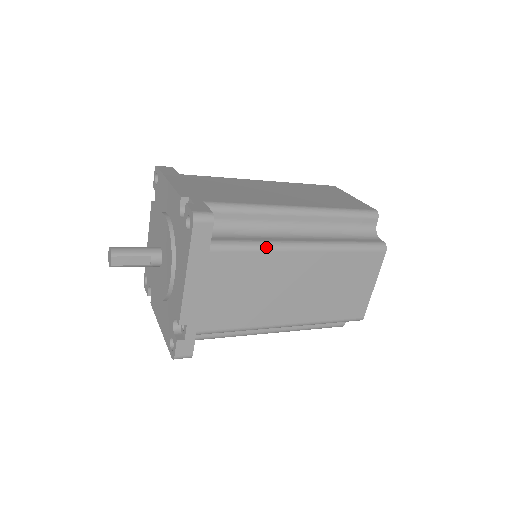
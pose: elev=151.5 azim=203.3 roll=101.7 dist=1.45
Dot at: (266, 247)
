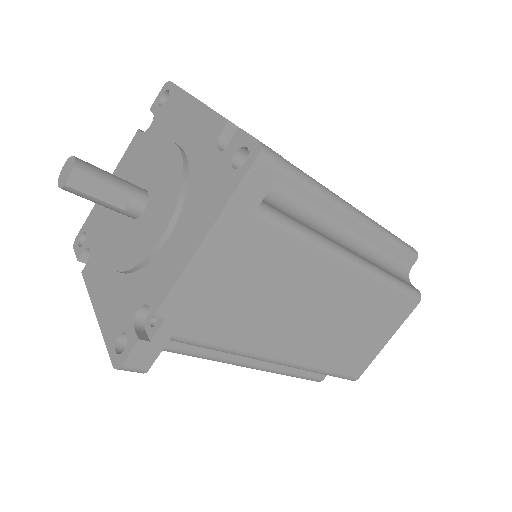
Dot at: (317, 241)
